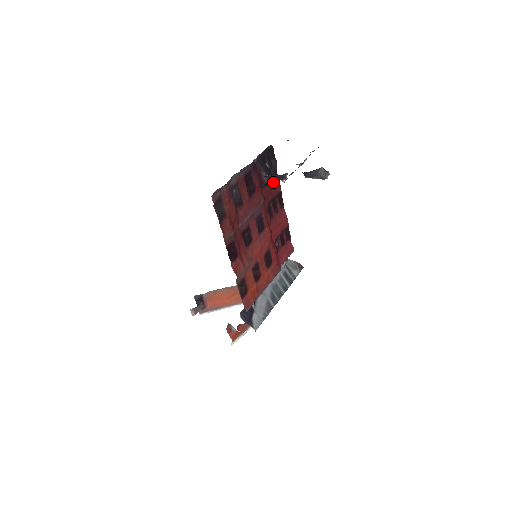
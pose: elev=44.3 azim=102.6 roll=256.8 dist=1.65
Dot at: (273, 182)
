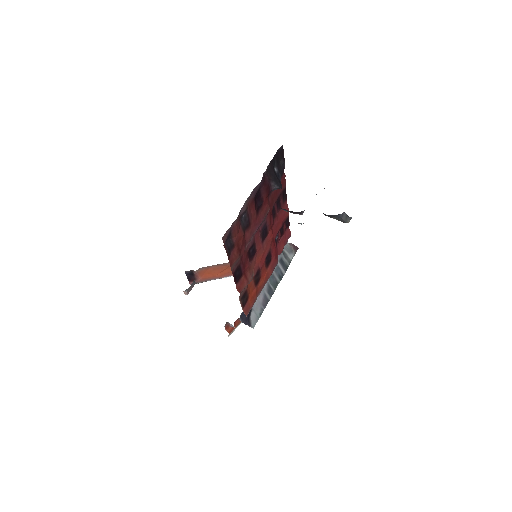
Dot at: occluded
